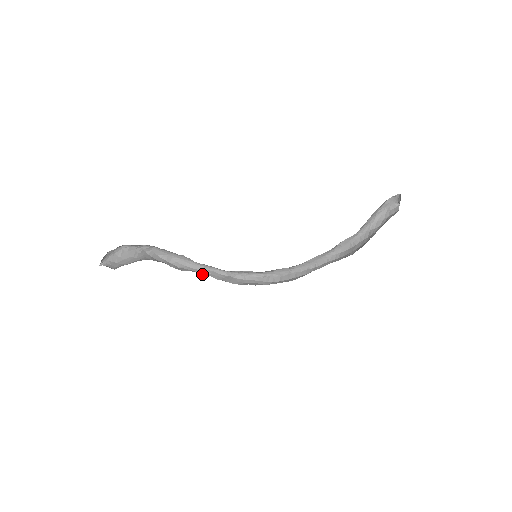
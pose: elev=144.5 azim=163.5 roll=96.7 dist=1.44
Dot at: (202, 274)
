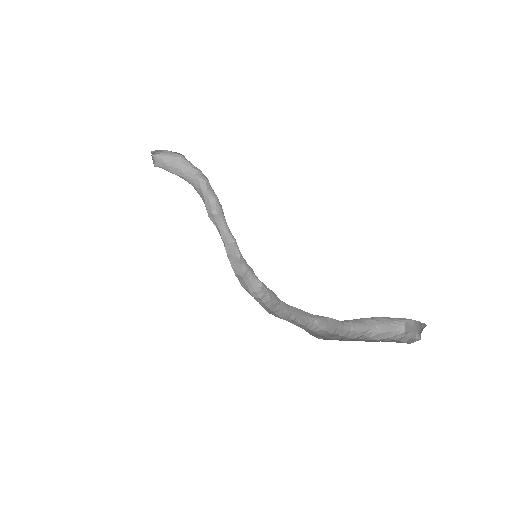
Dot at: (222, 236)
